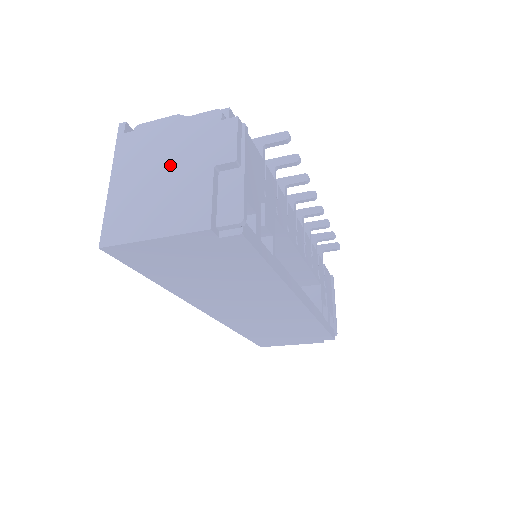
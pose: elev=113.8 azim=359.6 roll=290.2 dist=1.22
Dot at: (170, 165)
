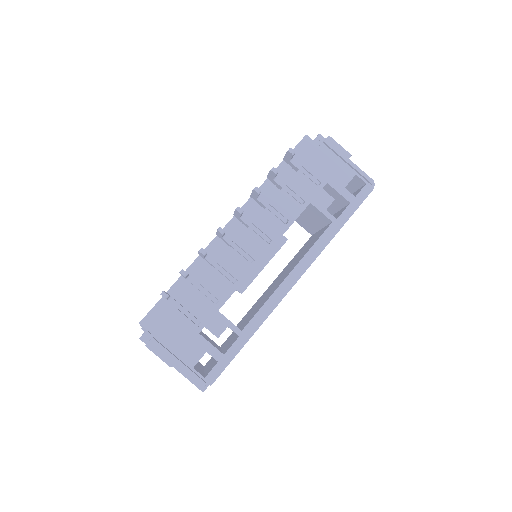
Dot at: occluded
